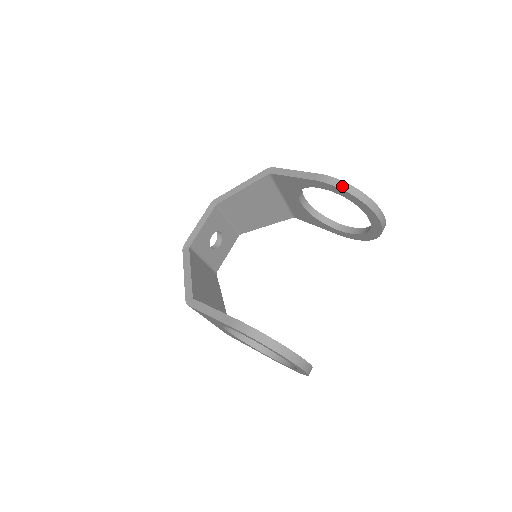
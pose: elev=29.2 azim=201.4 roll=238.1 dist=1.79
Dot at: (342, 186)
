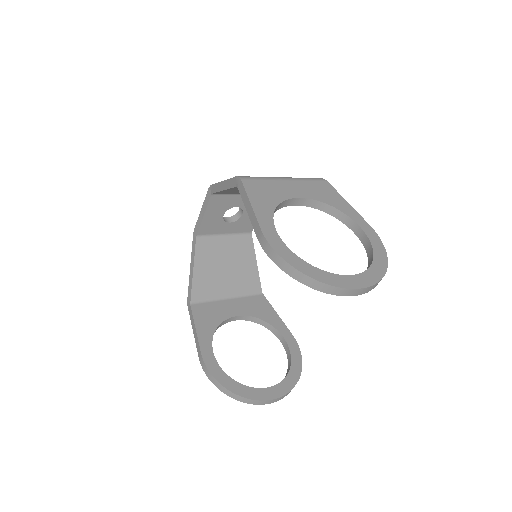
Dot at: (279, 263)
